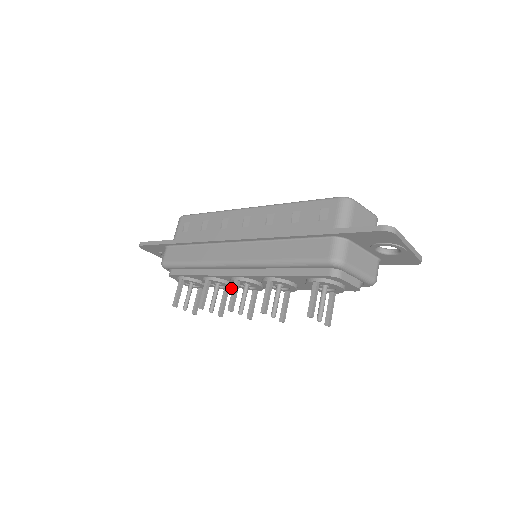
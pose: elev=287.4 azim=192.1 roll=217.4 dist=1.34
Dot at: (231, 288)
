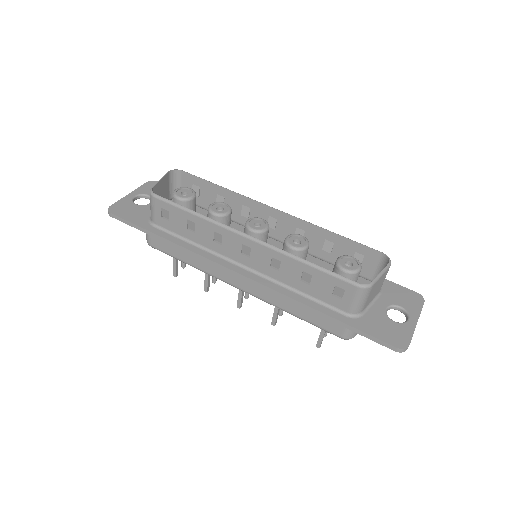
Dot at: occluded
